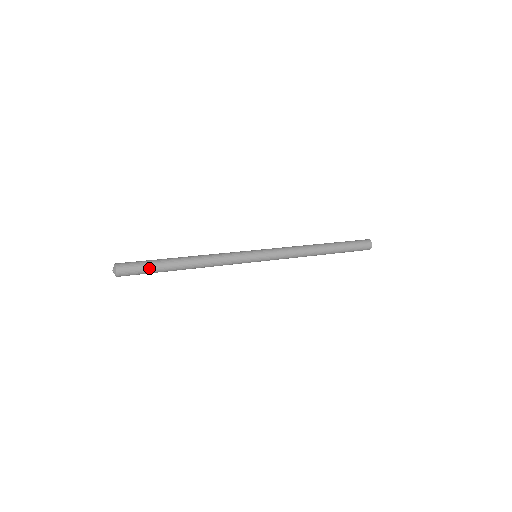
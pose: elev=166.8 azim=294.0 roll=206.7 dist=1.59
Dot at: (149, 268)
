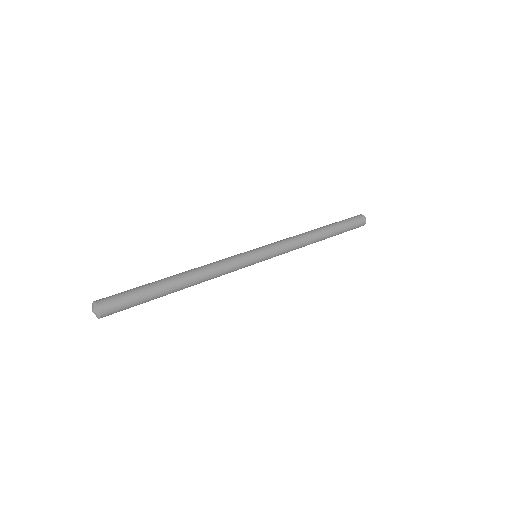
Dot at: (139, 296)
